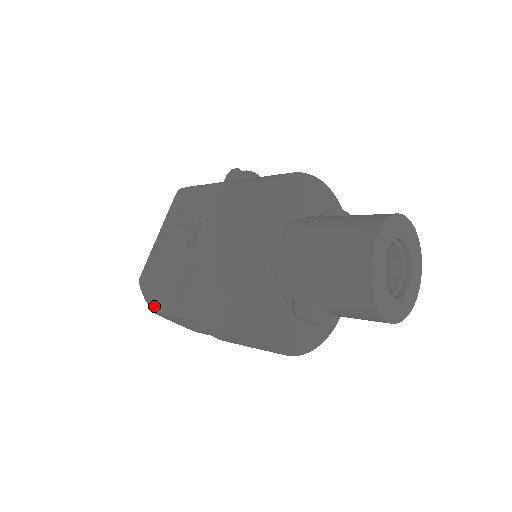
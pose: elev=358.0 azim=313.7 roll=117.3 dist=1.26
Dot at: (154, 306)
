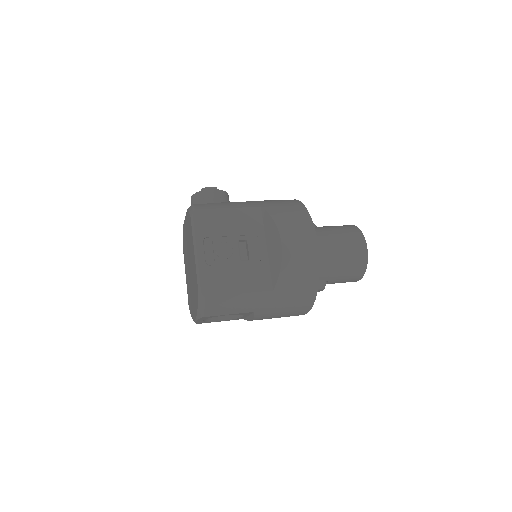
Dot at: (213, 312)
